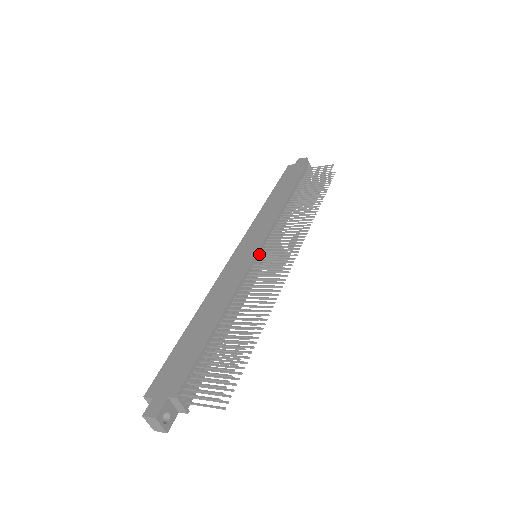
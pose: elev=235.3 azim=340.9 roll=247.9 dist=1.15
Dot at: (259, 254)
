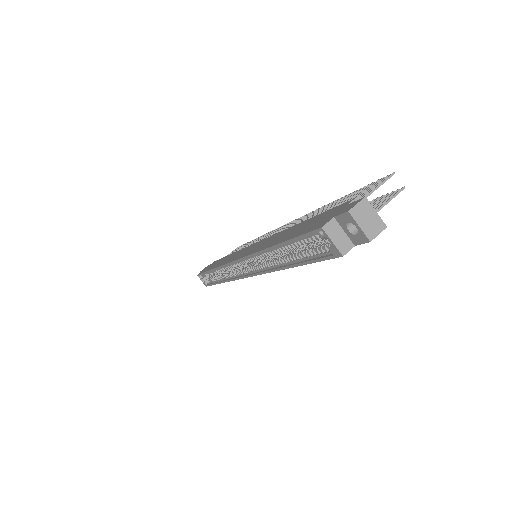
Dot at: occluded
